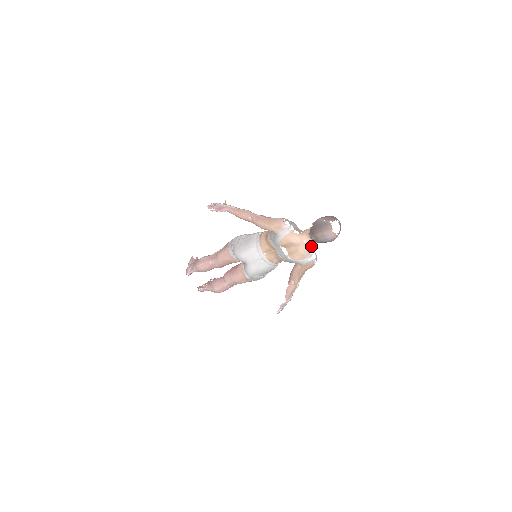
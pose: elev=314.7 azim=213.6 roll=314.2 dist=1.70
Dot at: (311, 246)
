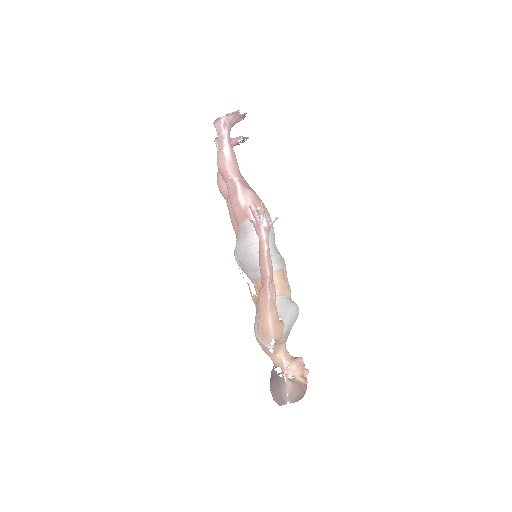
Dot at: occluded
